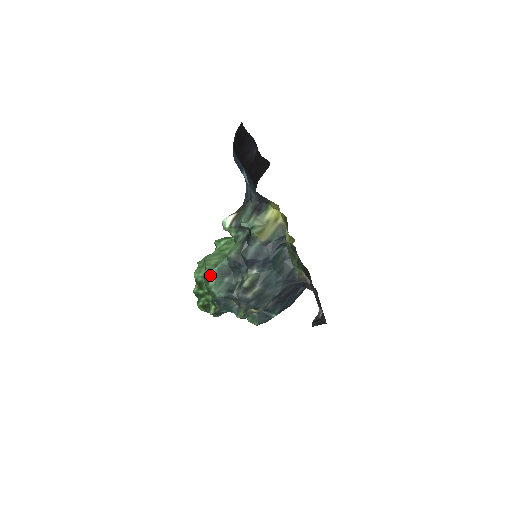
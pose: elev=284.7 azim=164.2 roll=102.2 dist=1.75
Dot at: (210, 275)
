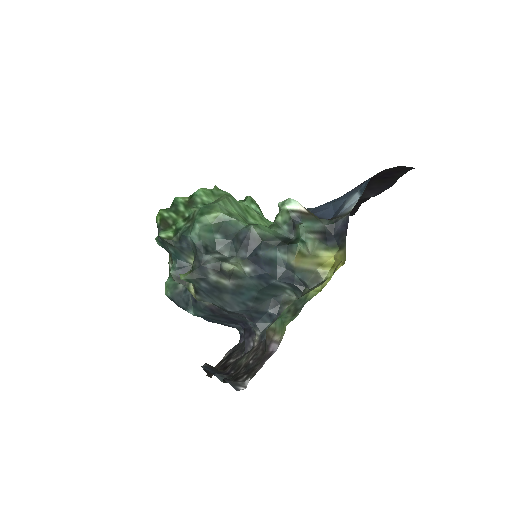
Dot at: (214, 213)
